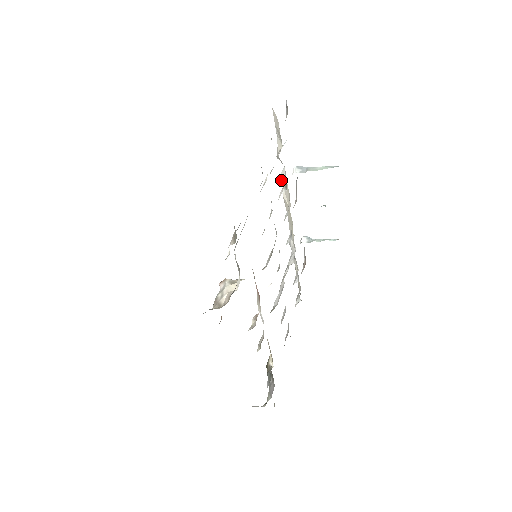
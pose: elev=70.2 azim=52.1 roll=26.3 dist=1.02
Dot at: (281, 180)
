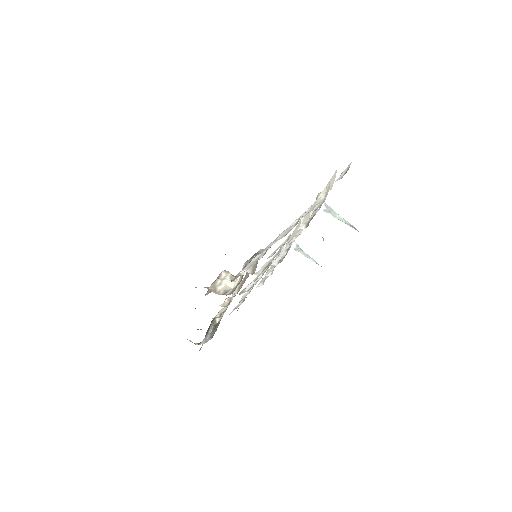
Dot at: occluded
